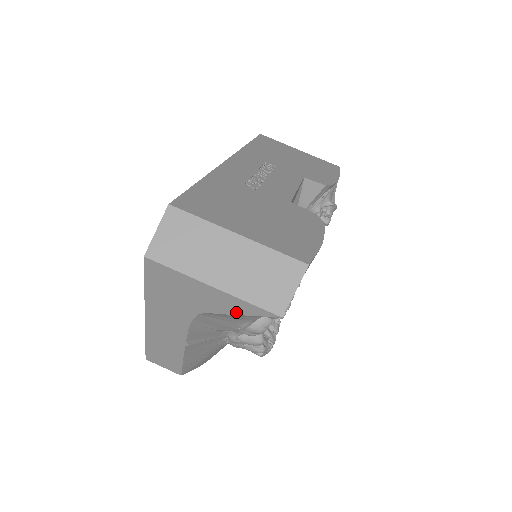
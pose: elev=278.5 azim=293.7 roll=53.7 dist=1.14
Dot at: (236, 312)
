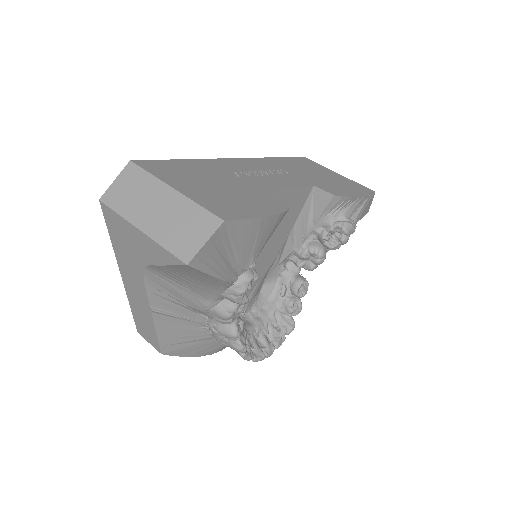
Dot at: (162, 262)
